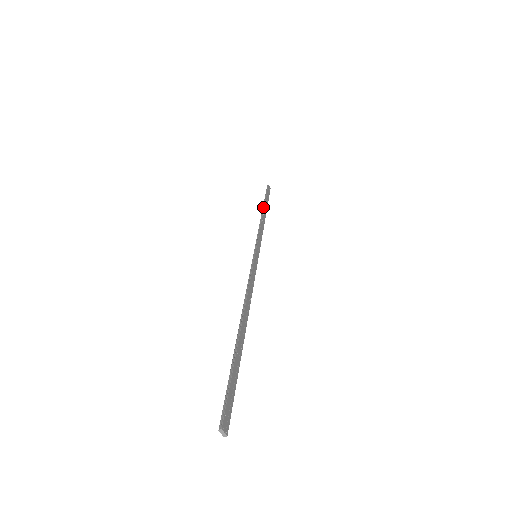
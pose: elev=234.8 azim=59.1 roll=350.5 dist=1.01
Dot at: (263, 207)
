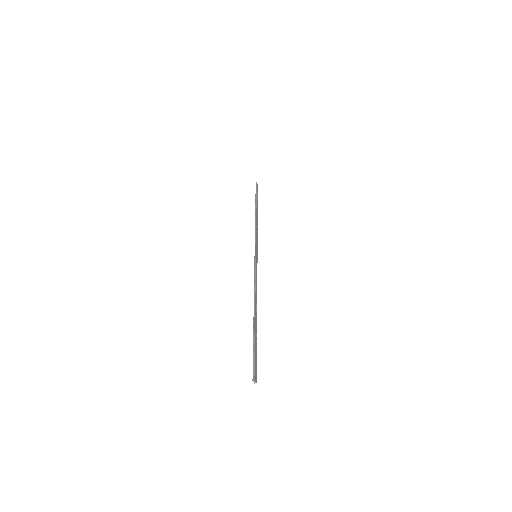
Dot at: (256, 207)
